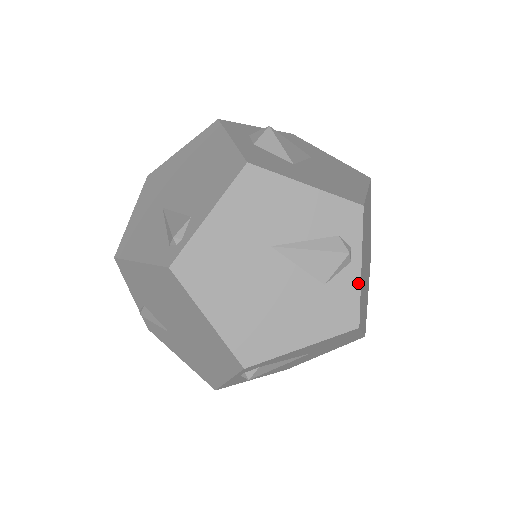
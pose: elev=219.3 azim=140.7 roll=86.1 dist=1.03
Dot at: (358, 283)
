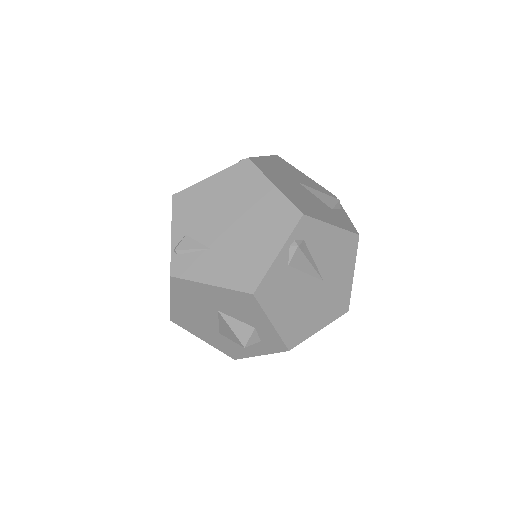
Dot at: (348, 218)
